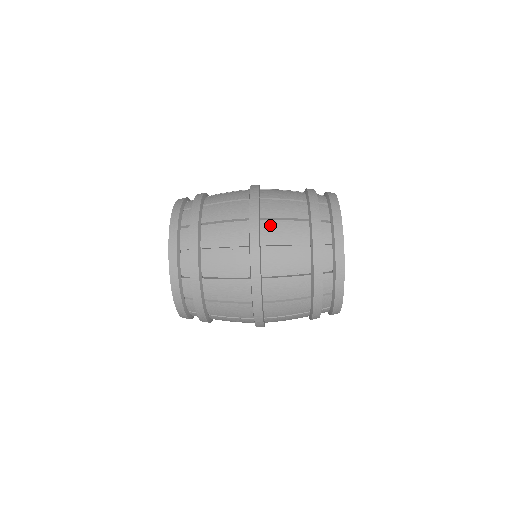
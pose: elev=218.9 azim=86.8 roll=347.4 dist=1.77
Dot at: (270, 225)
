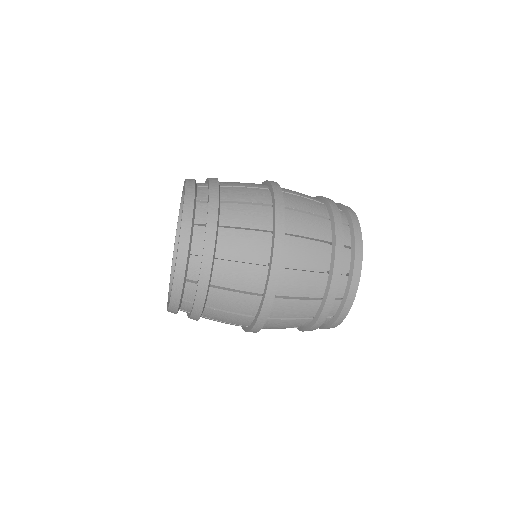
Dot at: (290, 276)
